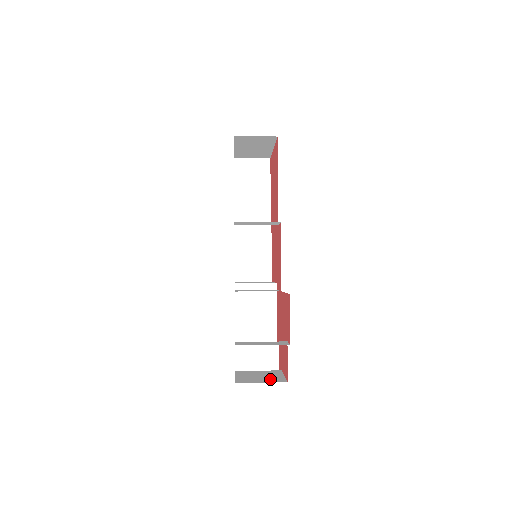
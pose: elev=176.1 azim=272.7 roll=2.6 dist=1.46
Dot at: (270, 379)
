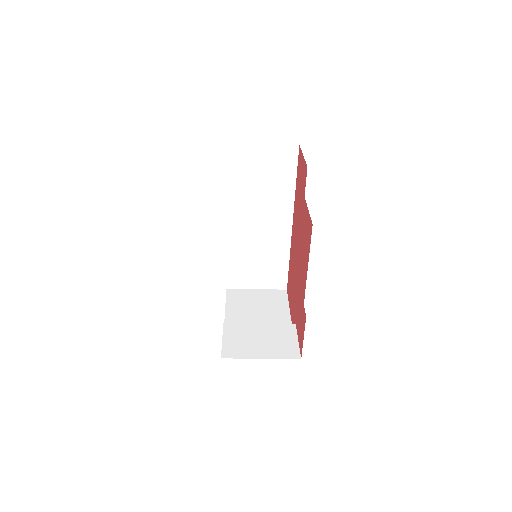
Dot at: occluded
